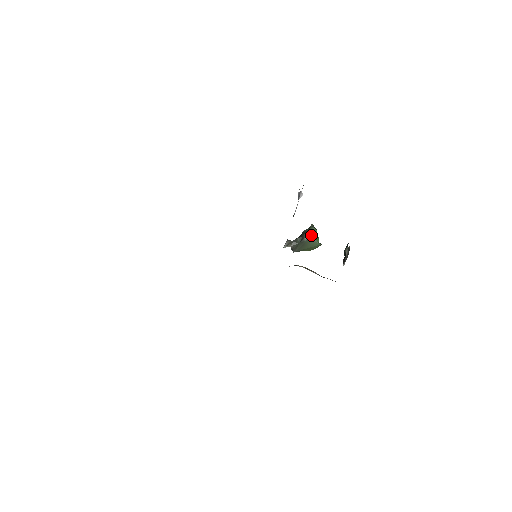
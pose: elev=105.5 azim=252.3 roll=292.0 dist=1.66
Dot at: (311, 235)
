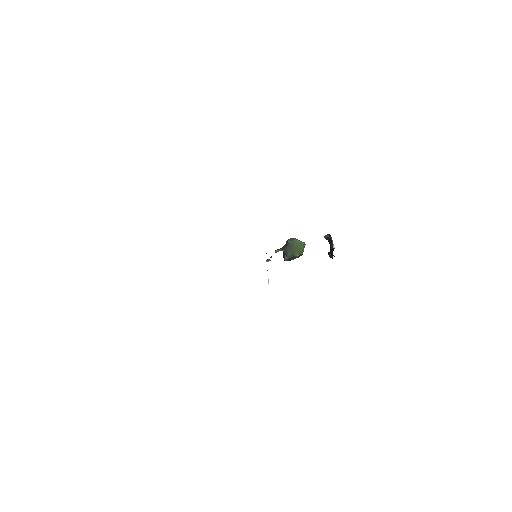
Dot at: (291, 238)
